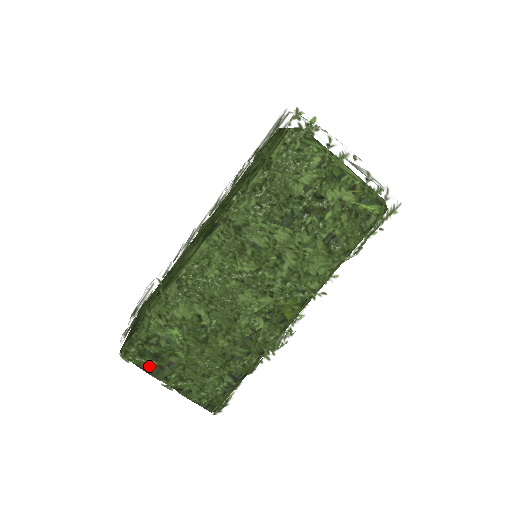
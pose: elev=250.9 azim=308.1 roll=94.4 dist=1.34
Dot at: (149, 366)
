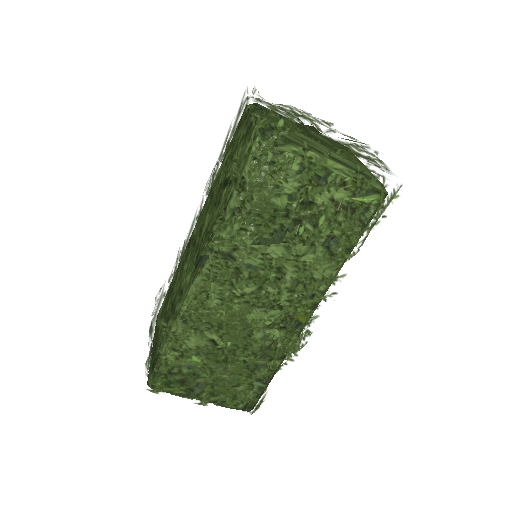
Dot at: (178, 392)
